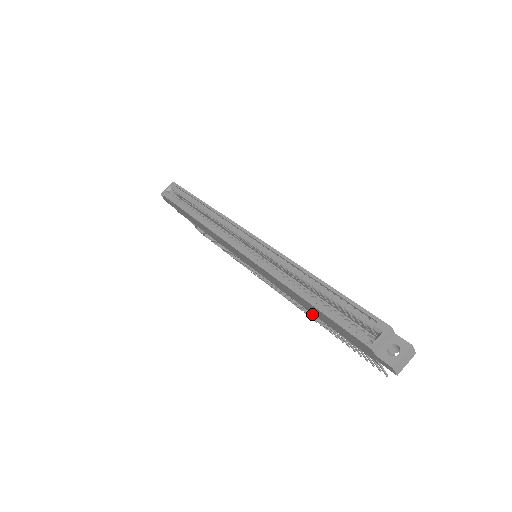
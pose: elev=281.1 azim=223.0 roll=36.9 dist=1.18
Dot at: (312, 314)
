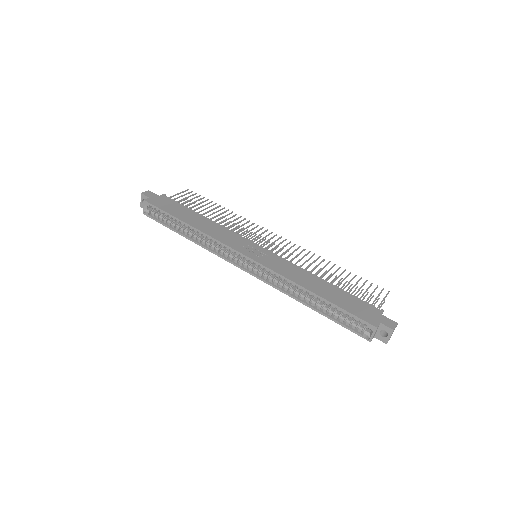
Dot at: occluded
